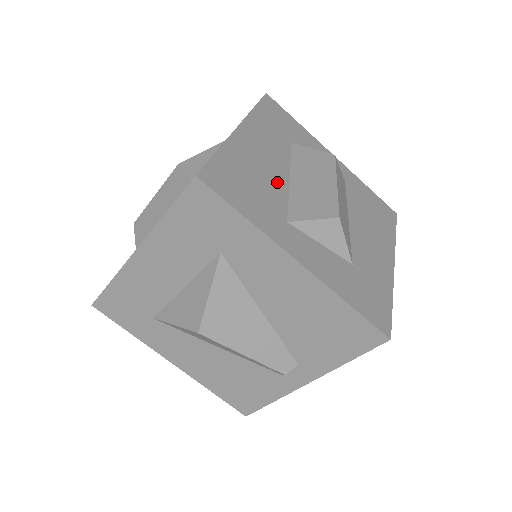
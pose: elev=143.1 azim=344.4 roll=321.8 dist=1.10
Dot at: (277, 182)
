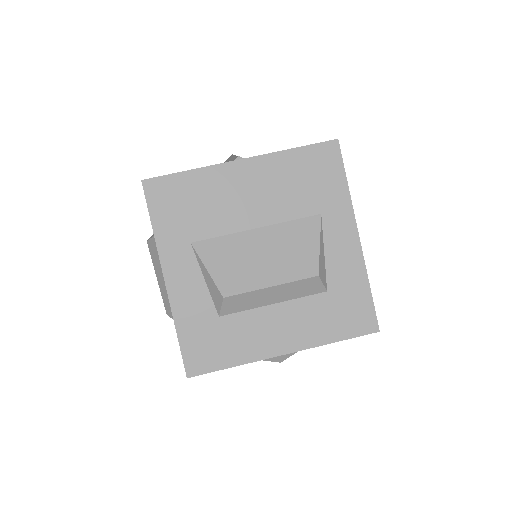
Dot at: occluded
